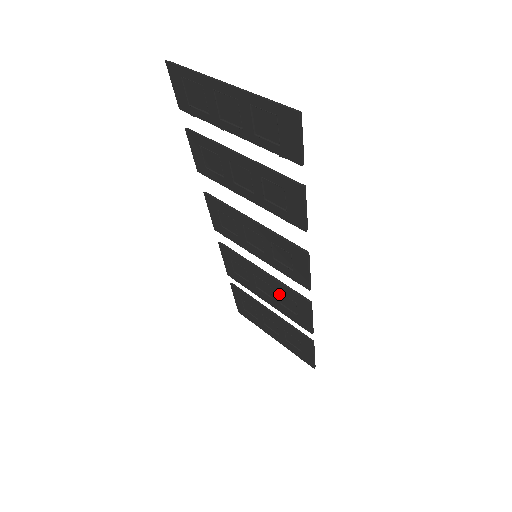
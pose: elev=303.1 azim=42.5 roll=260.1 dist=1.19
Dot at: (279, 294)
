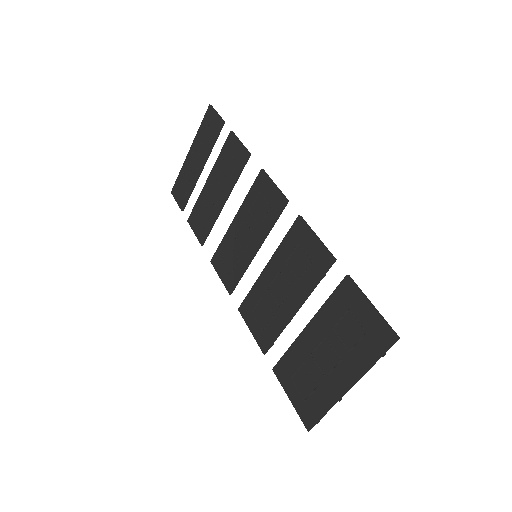
Dot at: (289, 267)
